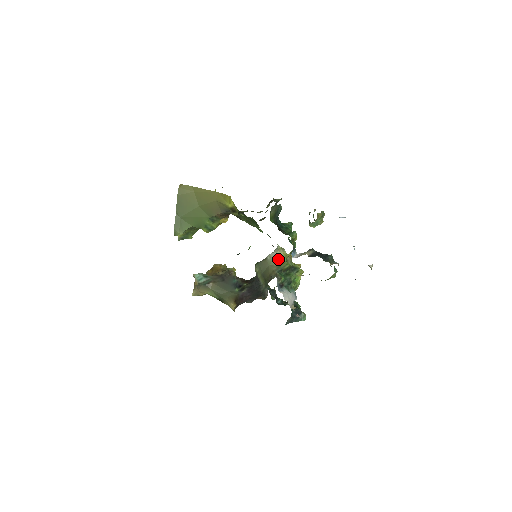
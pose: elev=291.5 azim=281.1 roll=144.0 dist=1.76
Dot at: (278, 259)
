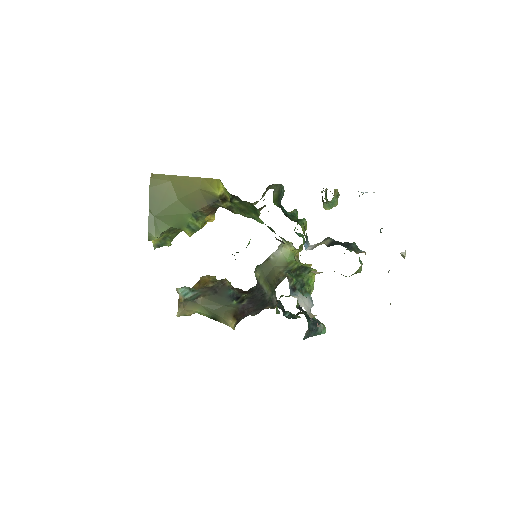
Dot at: (284, 258)
